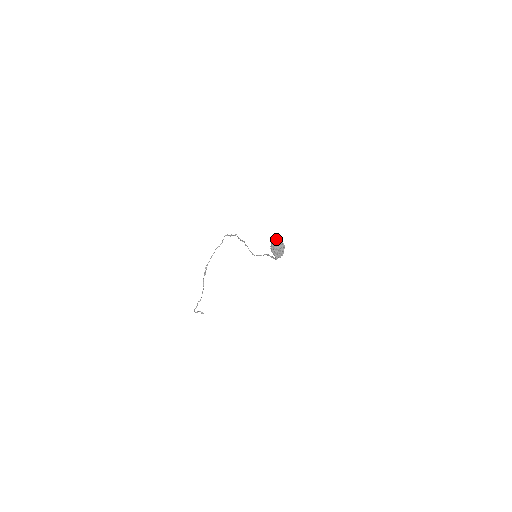
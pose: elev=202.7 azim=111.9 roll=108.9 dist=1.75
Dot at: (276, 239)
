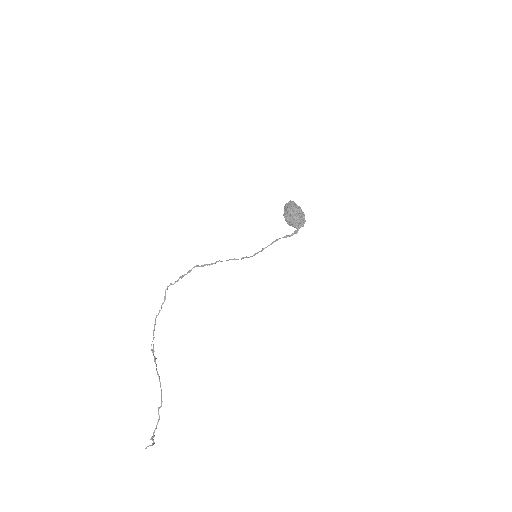
Dot at: (292, 202)
